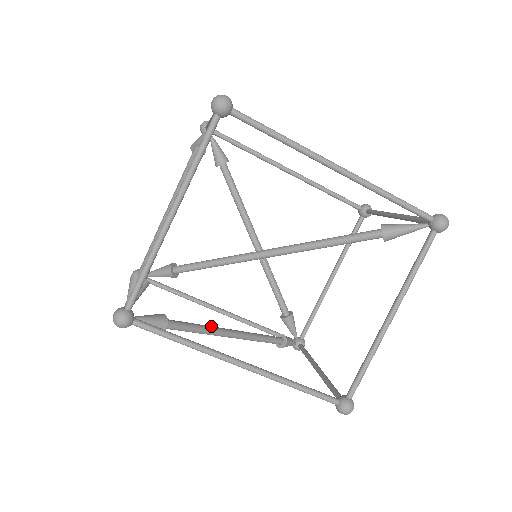
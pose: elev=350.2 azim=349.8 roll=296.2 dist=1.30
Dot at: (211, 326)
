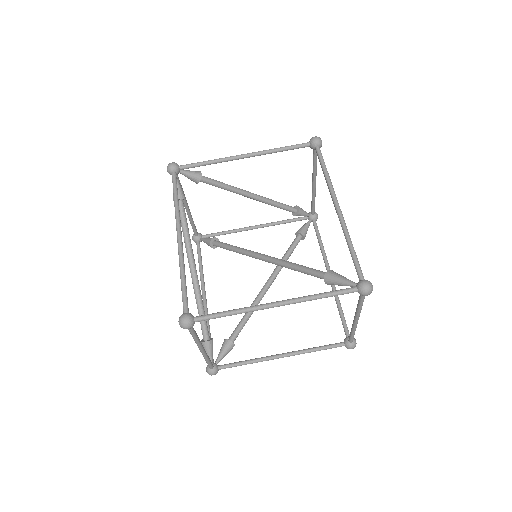
Dot at: occluded
